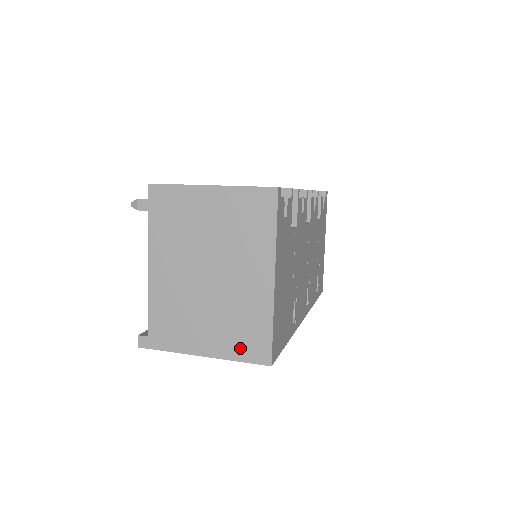
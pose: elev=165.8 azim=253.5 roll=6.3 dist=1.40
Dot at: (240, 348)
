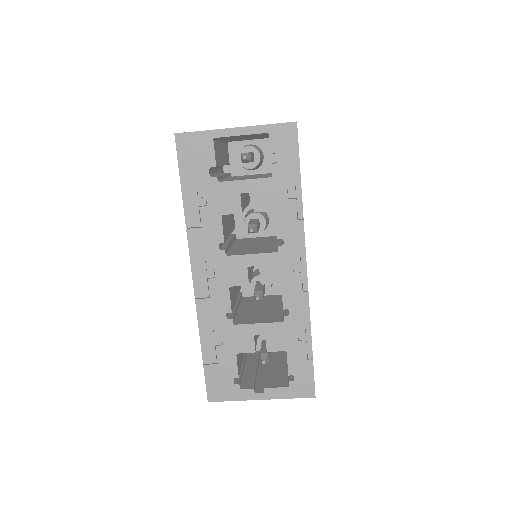
Dot at: occluded
